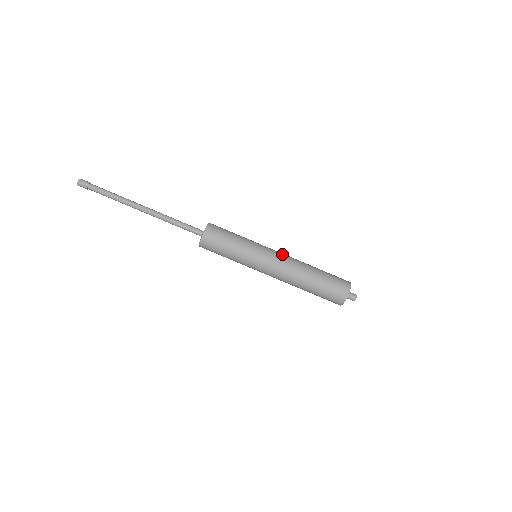
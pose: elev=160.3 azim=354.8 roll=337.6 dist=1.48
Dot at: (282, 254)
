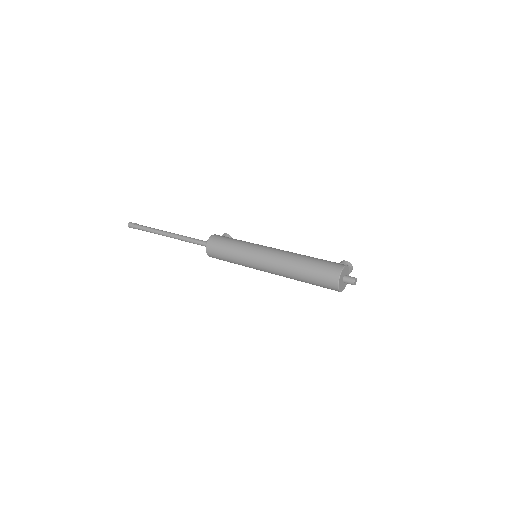
Dot at: (272, 251)
